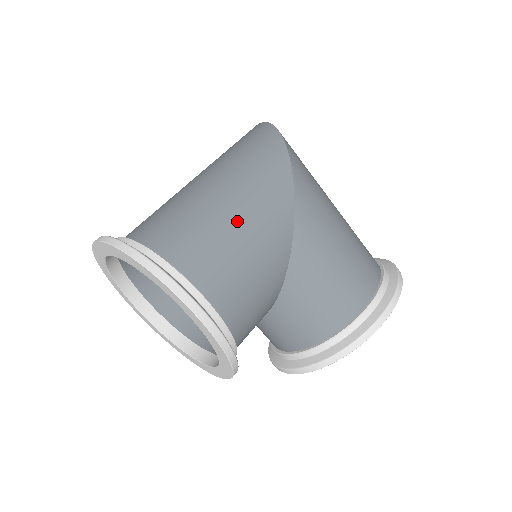
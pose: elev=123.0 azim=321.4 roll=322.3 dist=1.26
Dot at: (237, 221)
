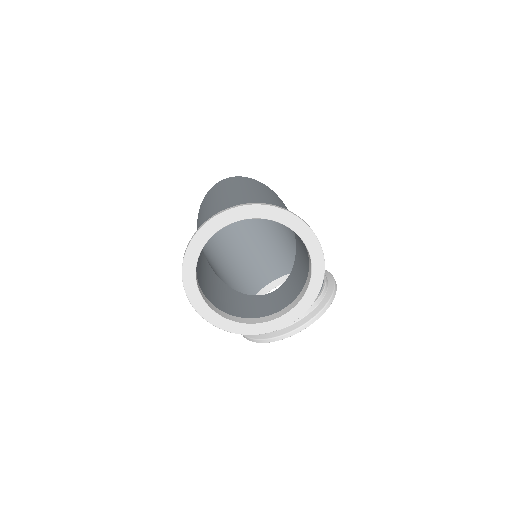
Dot at: occluded
